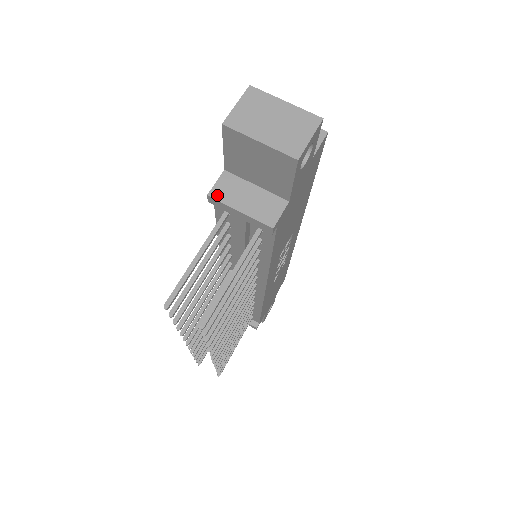
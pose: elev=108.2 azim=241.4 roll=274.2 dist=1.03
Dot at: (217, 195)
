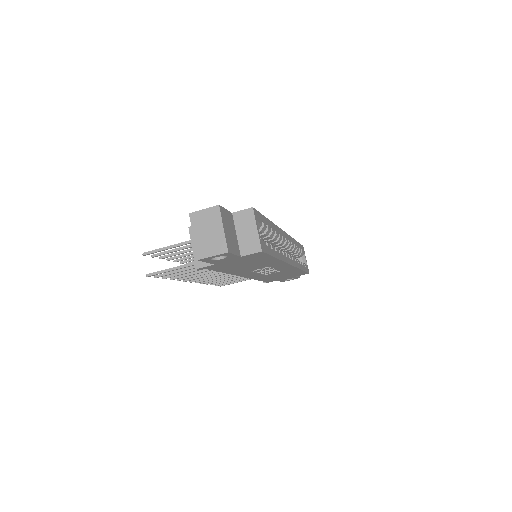
Dot at: occluded
